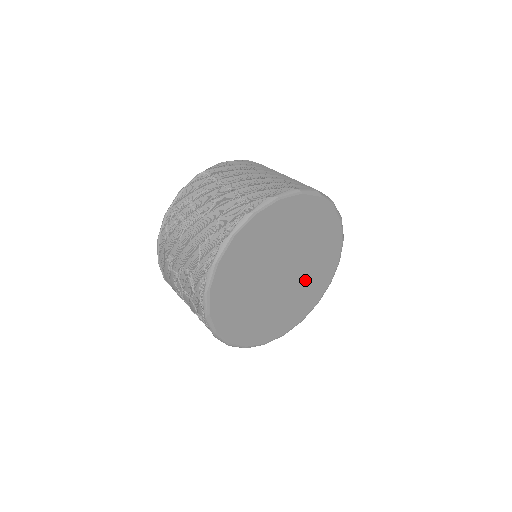
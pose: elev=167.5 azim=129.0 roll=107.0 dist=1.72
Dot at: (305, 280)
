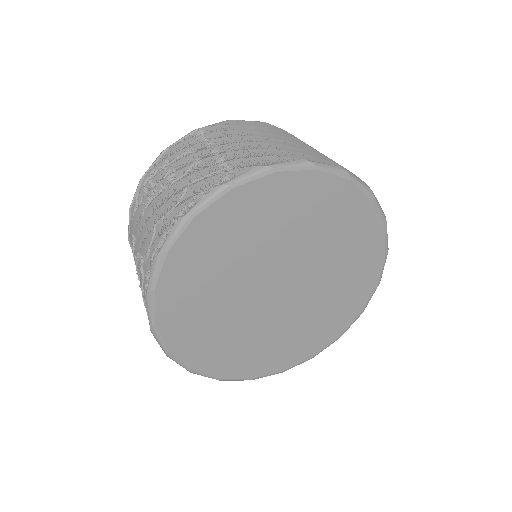
Dot at: (319, 302)
